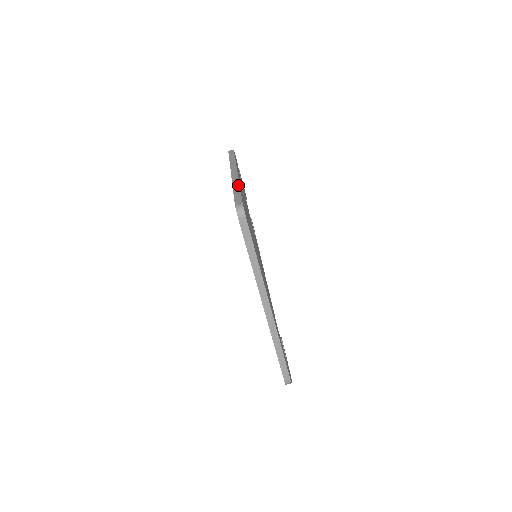
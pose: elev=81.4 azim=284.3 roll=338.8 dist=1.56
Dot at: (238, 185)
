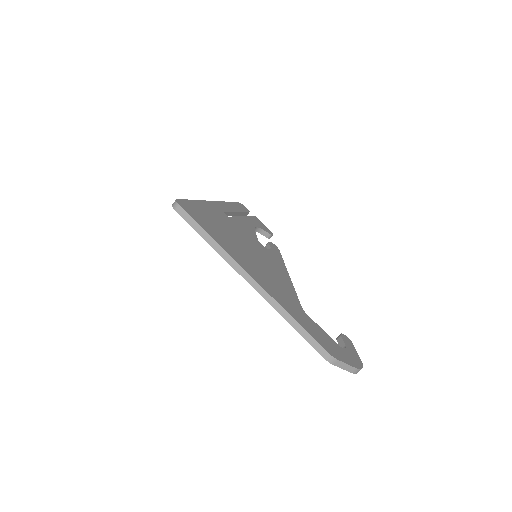
Dot at: (197, 201)
